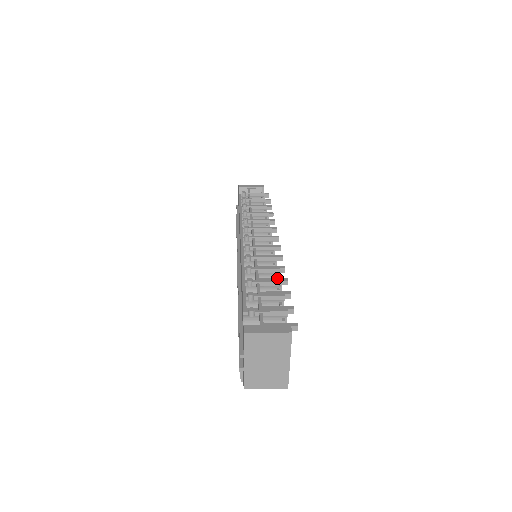
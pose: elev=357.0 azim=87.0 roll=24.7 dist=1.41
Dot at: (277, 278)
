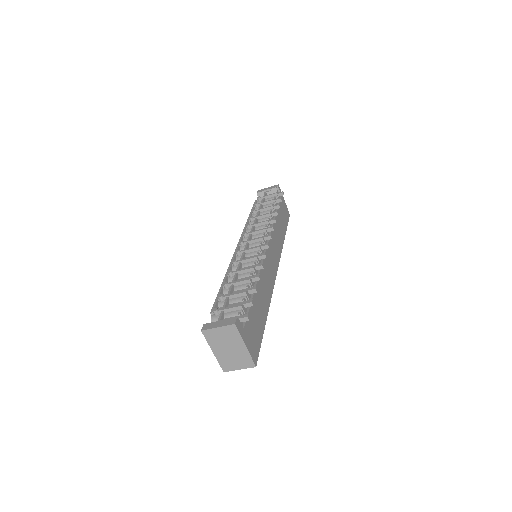
Dot at: (251, 276)
